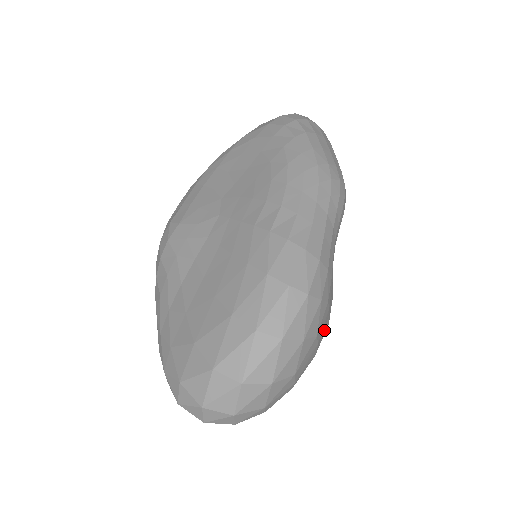
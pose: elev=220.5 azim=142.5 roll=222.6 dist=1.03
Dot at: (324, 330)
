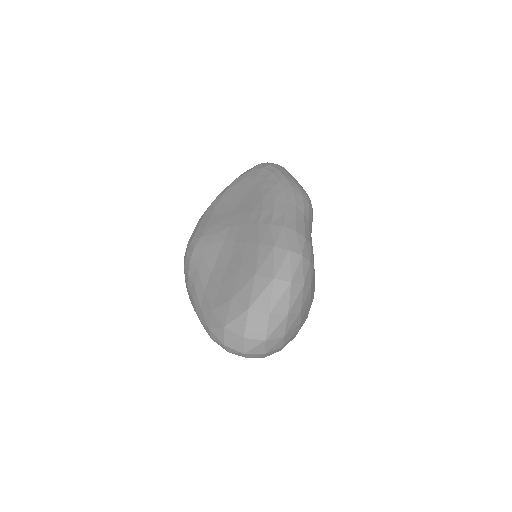
Dot at: occluded
